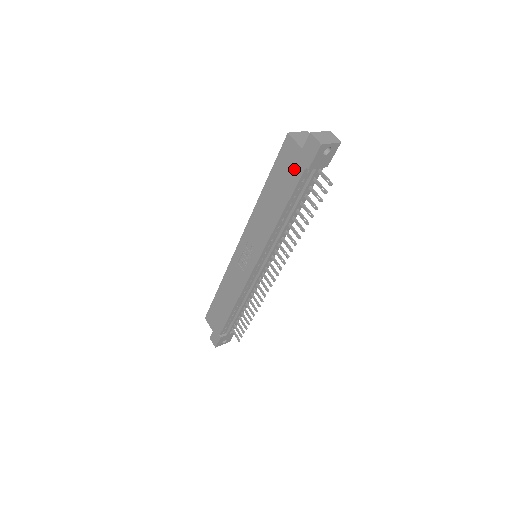
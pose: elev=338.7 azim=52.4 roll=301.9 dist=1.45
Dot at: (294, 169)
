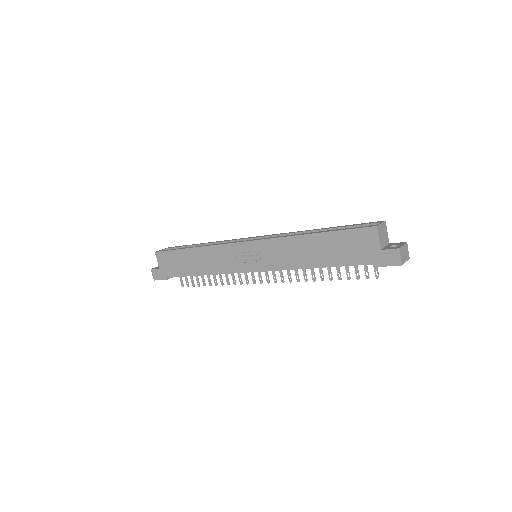
Dot at: (360, 254)
